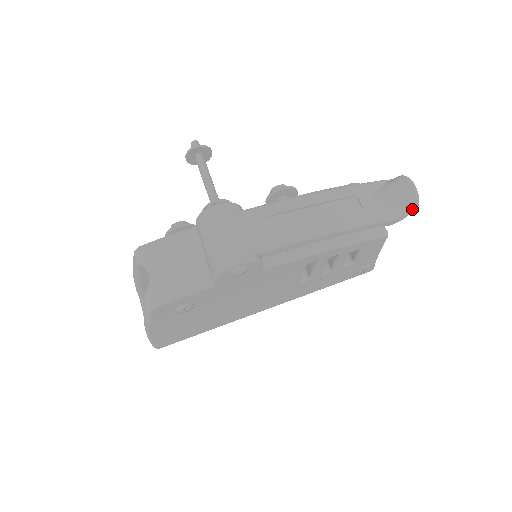
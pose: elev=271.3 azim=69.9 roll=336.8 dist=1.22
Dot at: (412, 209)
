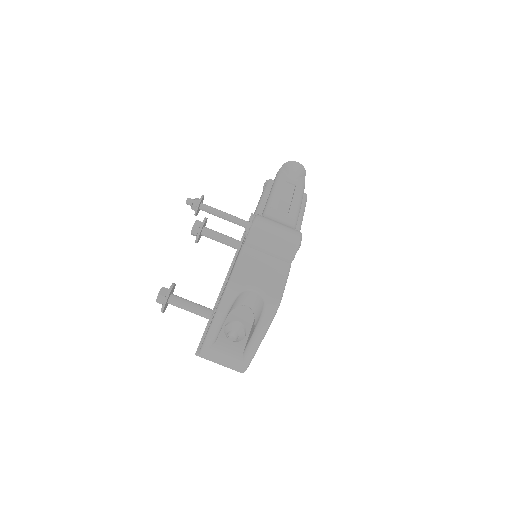
Dot at: occluded
